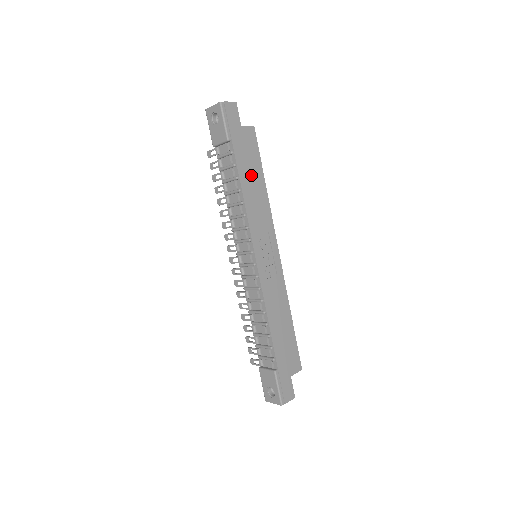
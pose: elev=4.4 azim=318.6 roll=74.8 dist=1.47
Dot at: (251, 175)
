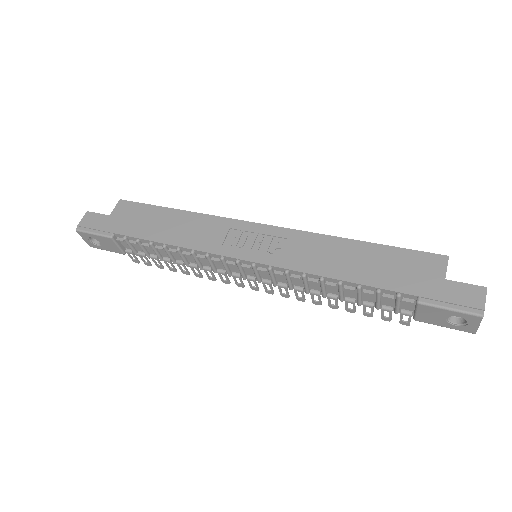
Dot at: (159, 225)
